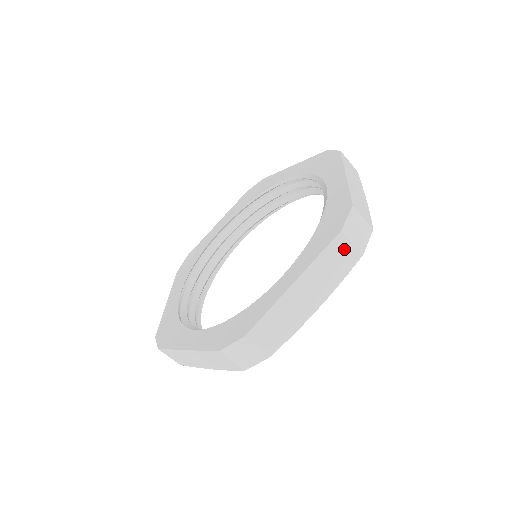
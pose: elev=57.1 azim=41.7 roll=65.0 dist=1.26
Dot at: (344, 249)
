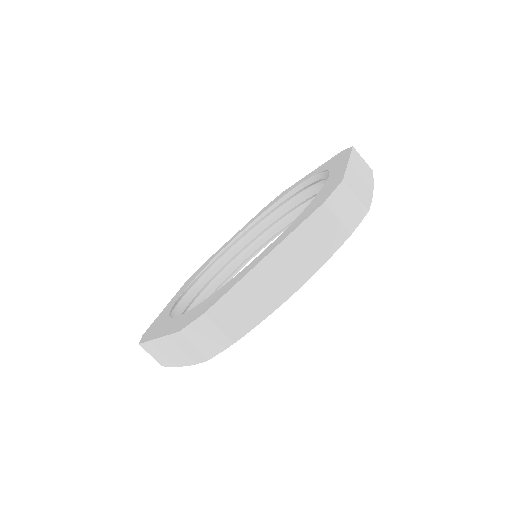
Dot at: (361, 159)
